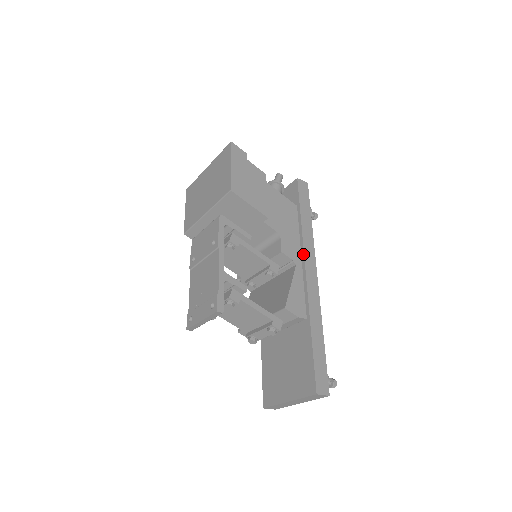
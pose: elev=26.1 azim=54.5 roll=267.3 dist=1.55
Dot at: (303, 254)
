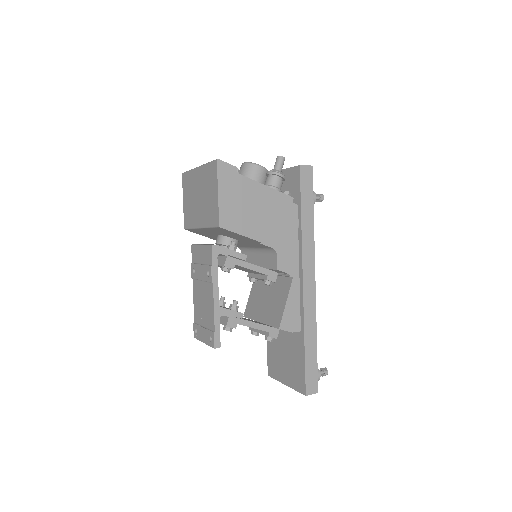
Dot at: (301, 261)
